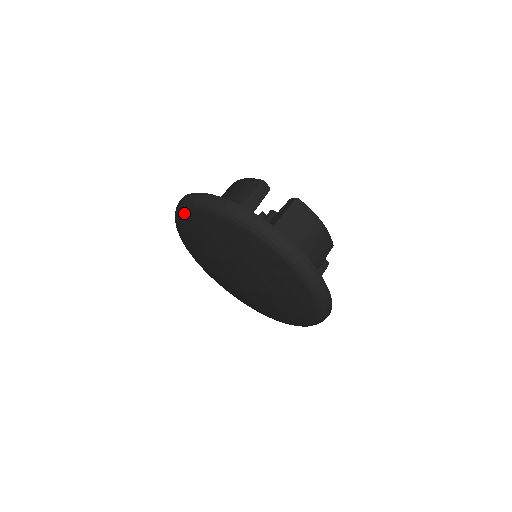
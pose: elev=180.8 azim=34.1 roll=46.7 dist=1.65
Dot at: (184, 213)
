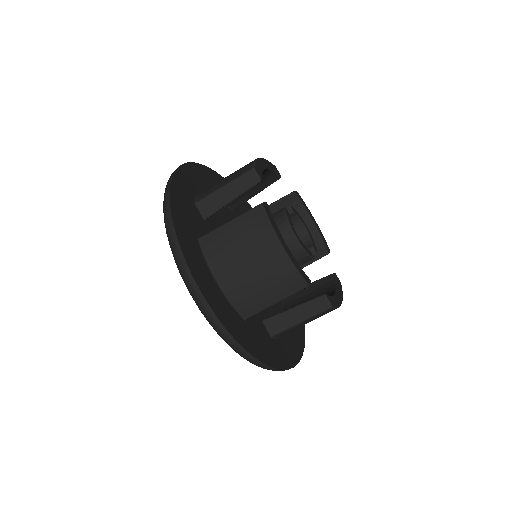
Dot at: occluded
